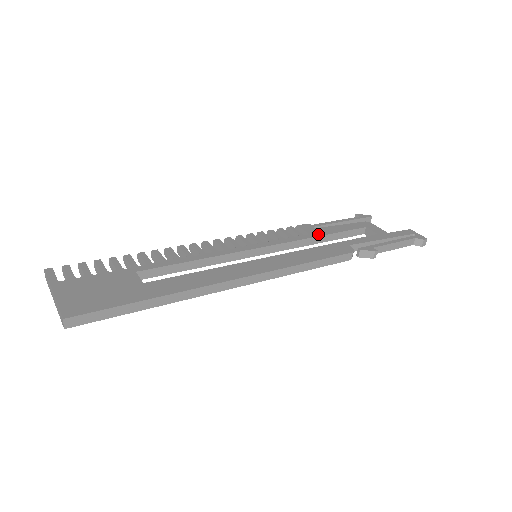
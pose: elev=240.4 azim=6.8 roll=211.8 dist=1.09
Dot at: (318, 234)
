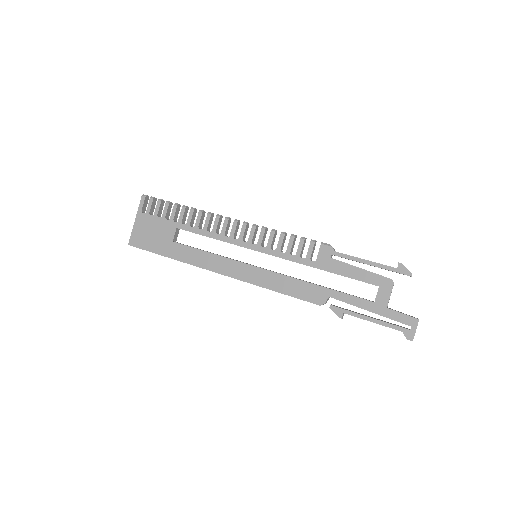
Dot at: (322, 267)
